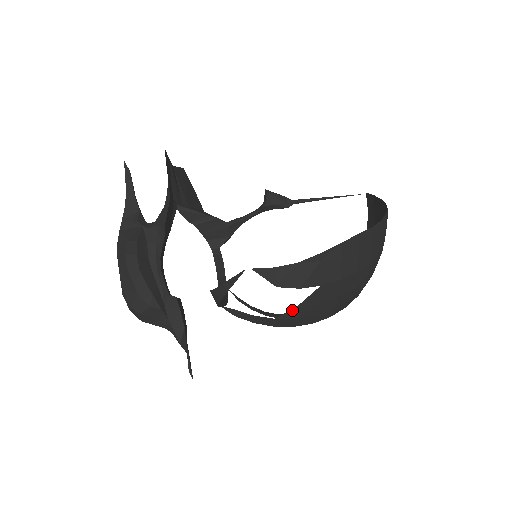
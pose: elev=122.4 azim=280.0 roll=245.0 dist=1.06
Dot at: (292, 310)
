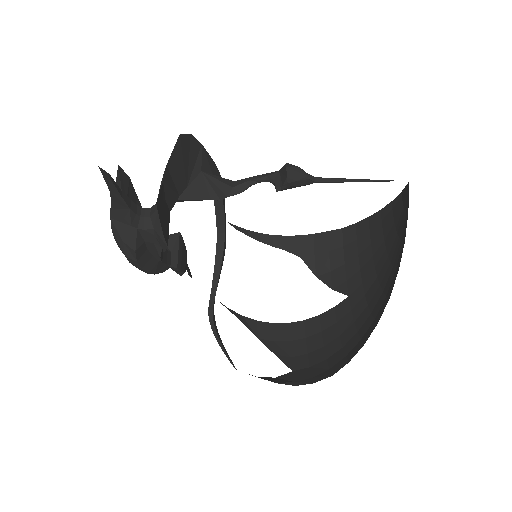
Dot at: (270, 349)
